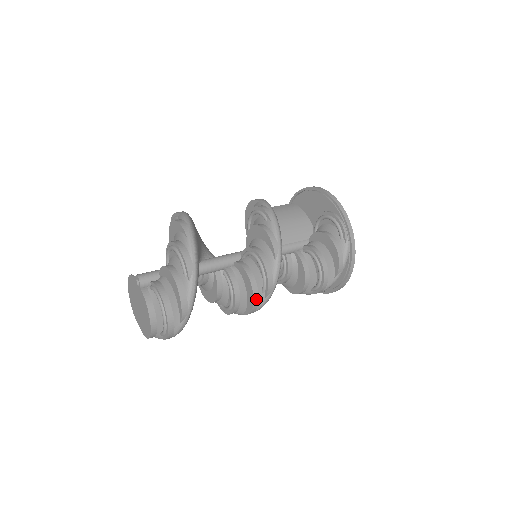
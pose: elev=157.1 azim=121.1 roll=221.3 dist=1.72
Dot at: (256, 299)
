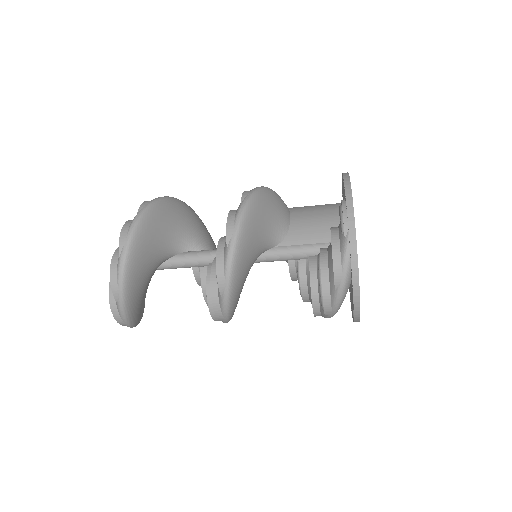
Dot at: (215, 298)
